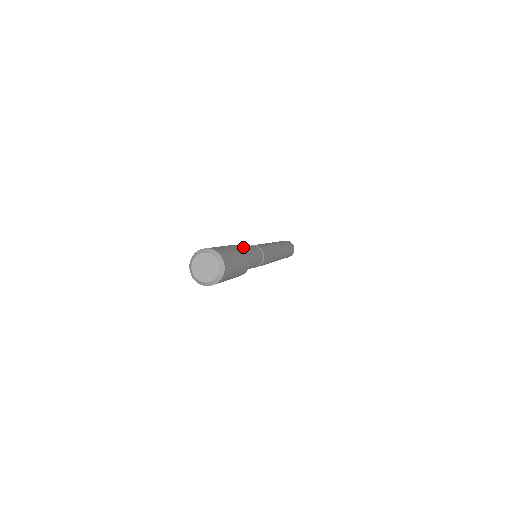
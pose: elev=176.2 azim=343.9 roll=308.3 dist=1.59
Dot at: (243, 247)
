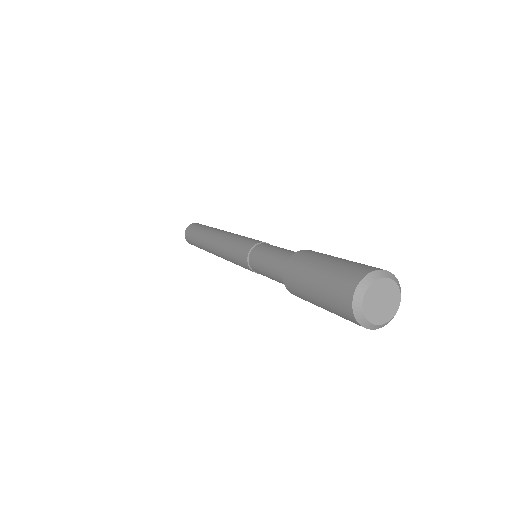
Dot at: occluded
